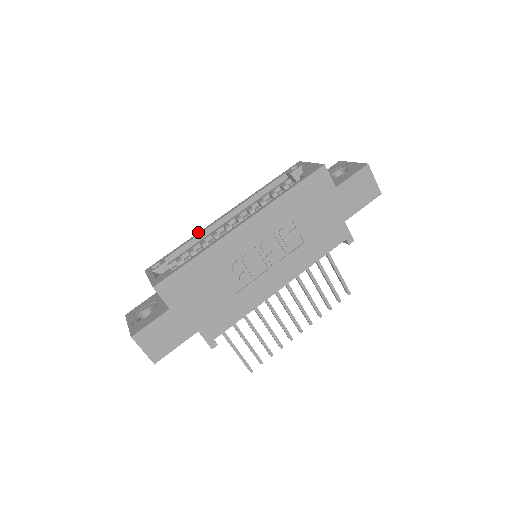
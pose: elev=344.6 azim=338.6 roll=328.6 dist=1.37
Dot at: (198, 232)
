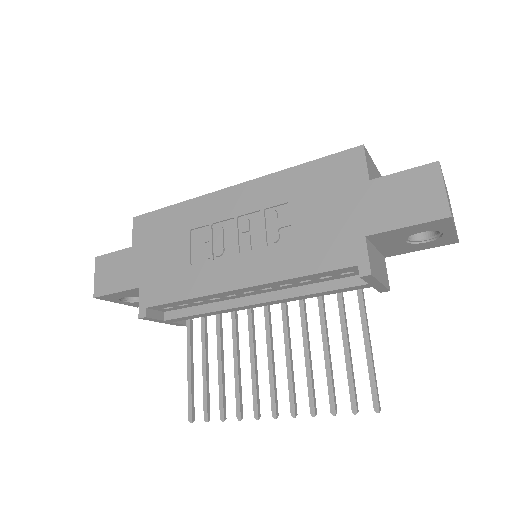
Dot at: occluded
